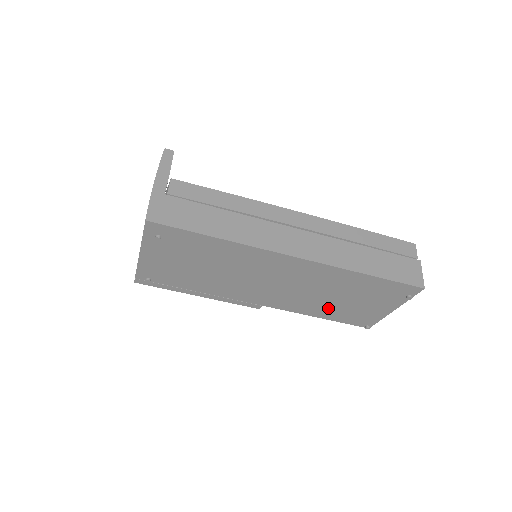
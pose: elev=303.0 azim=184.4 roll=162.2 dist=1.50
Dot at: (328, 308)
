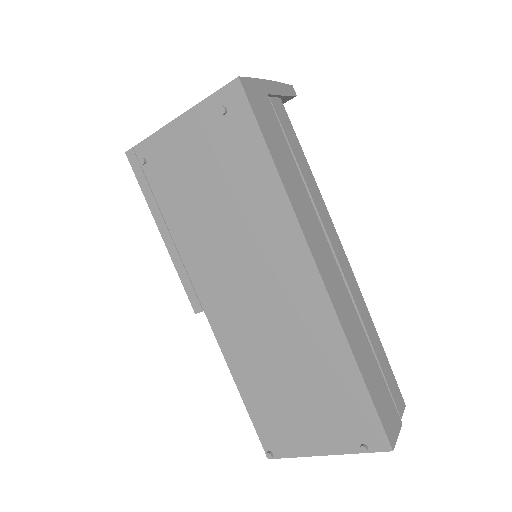
Dot at: (263, 382)
